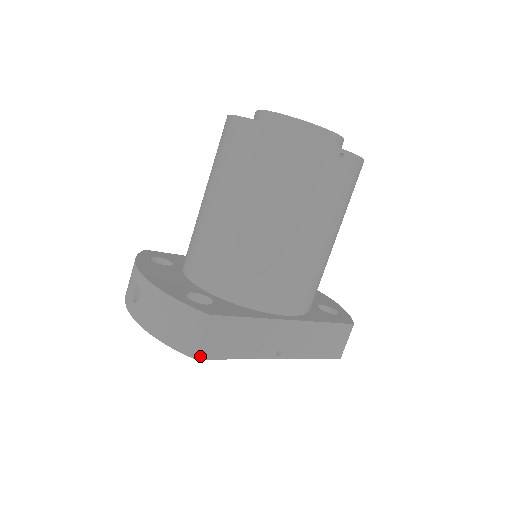
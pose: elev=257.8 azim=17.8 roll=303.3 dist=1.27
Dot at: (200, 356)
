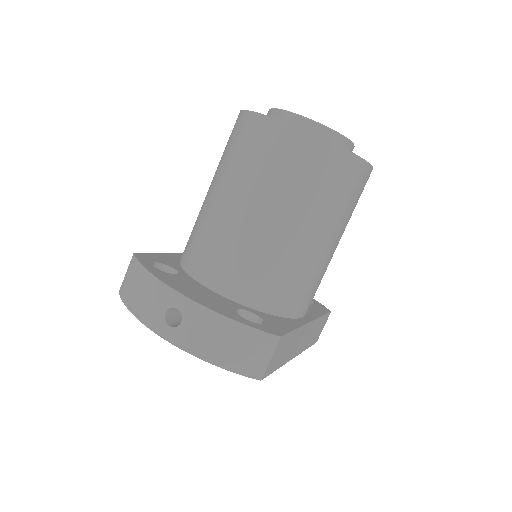
Dot at: (264, 376)
